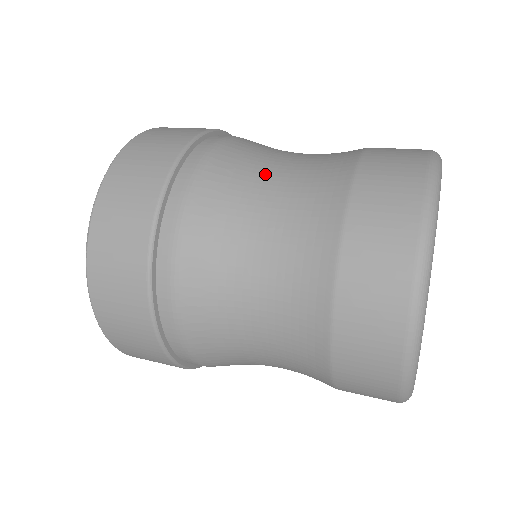
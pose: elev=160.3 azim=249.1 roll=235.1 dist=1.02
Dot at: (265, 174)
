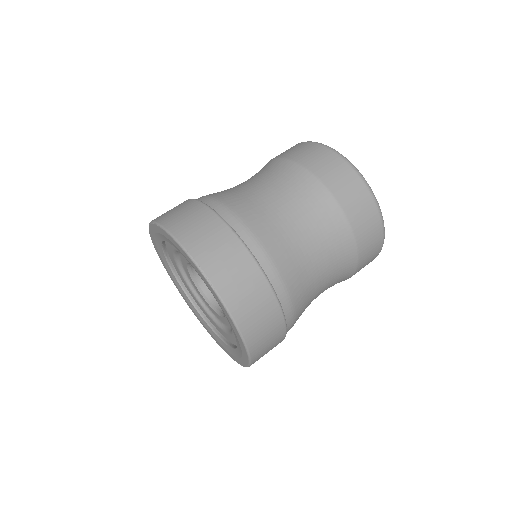
Dot at: (253, 190)
